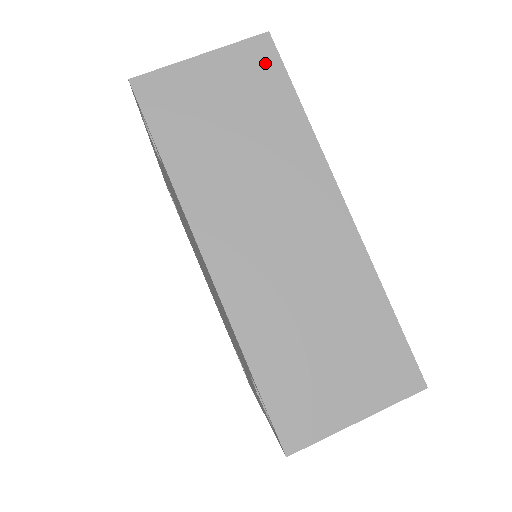
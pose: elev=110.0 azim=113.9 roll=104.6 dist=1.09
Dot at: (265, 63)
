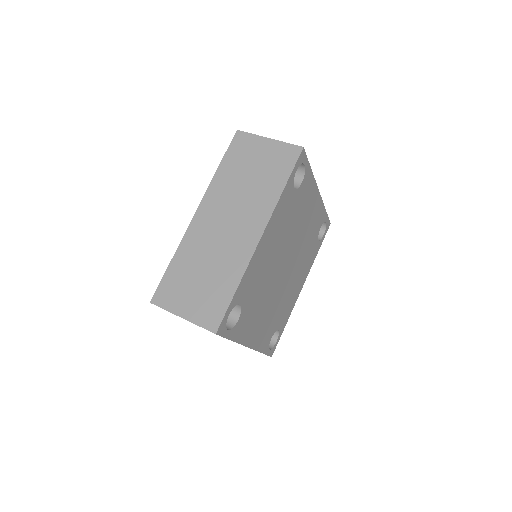
Dot at: (289, 158)
